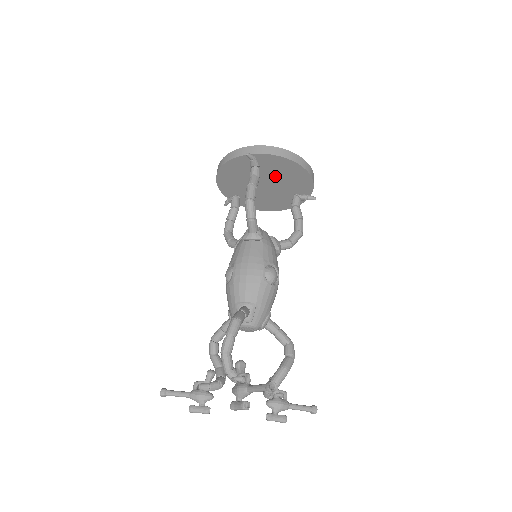
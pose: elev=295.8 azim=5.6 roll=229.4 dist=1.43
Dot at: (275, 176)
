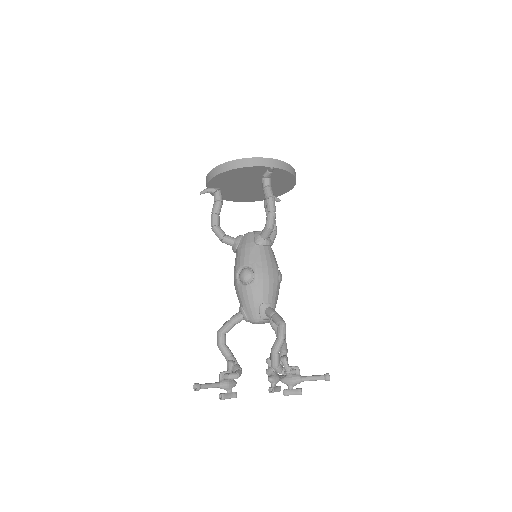
Dot at: occluded
